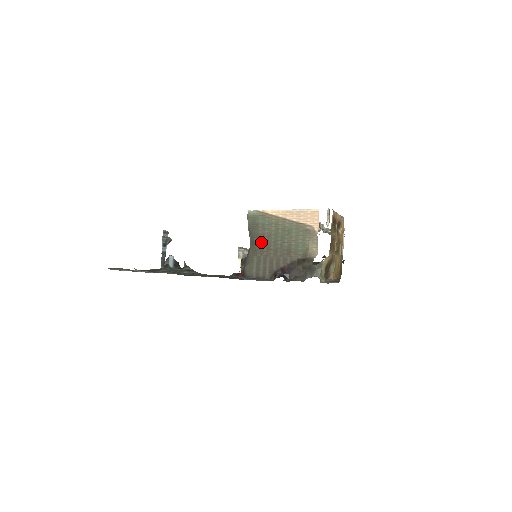
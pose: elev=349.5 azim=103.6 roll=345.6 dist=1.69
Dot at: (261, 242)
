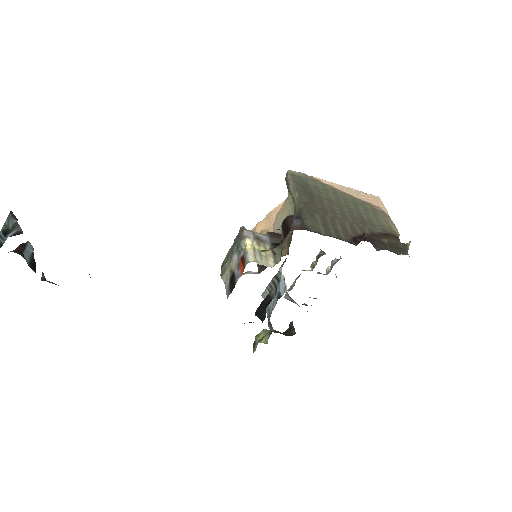
Dot at: (320, 202)
